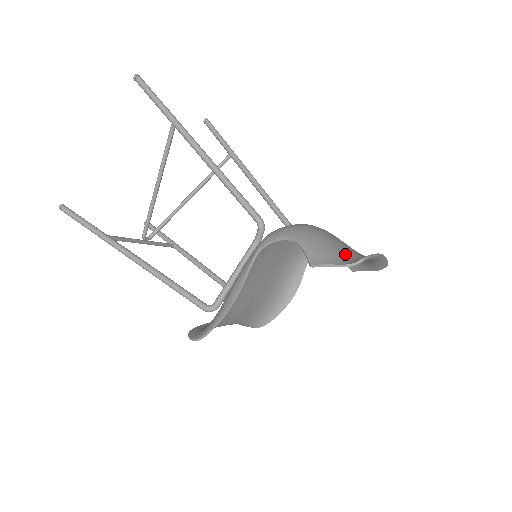
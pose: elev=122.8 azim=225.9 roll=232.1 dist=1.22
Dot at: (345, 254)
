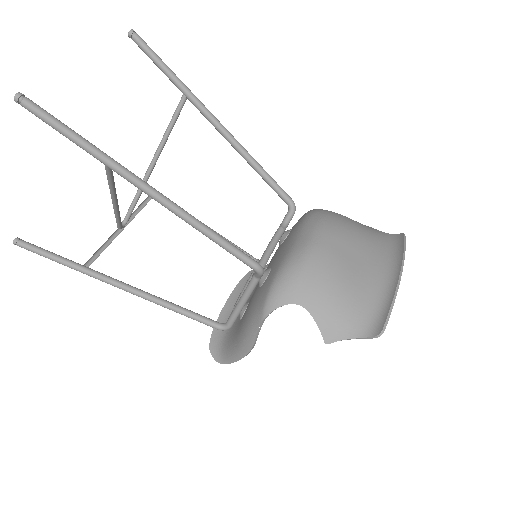
Dot at: (360, 306)
